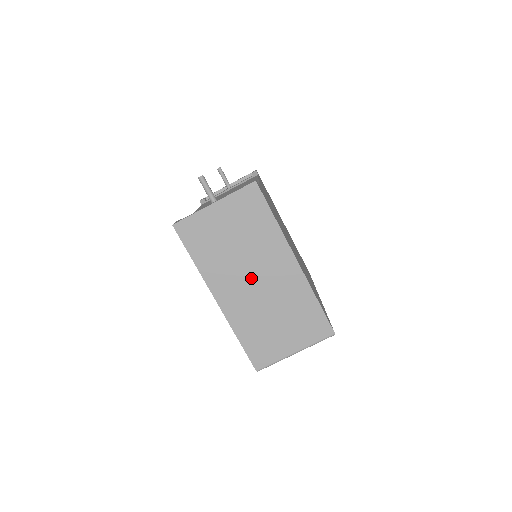
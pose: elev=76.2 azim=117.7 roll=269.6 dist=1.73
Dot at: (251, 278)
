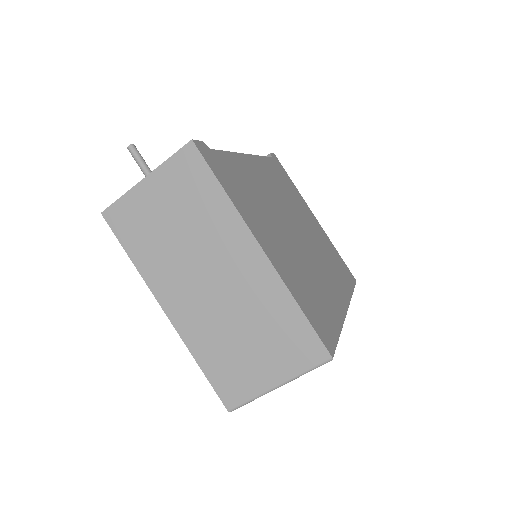
Dot at: (204, 278)
